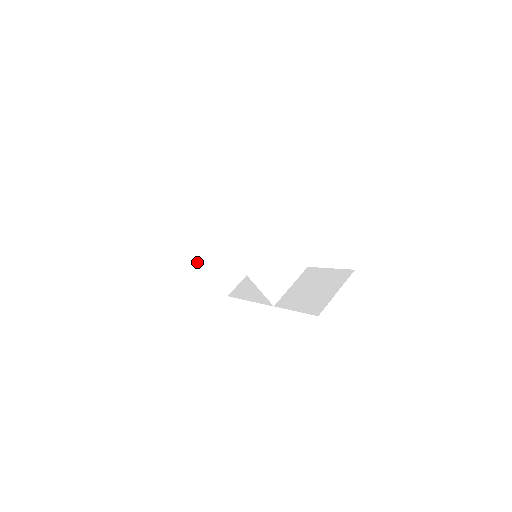
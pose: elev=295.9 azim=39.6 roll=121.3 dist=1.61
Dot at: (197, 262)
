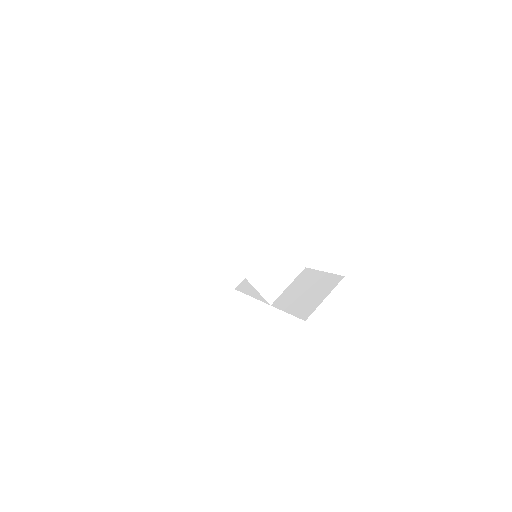
Dot at: (205, 257)
